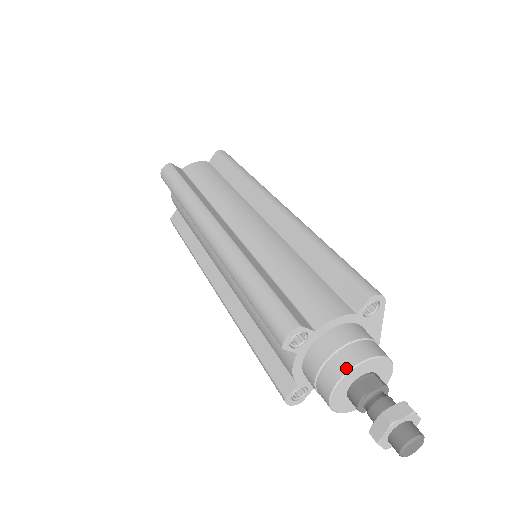
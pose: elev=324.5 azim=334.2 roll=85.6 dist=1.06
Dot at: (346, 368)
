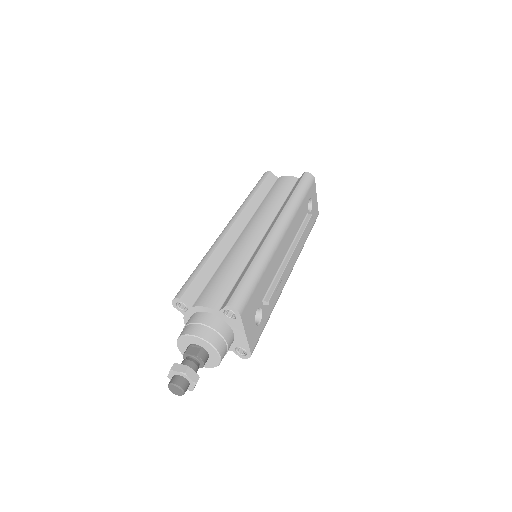
Dot at: (184, 333)
